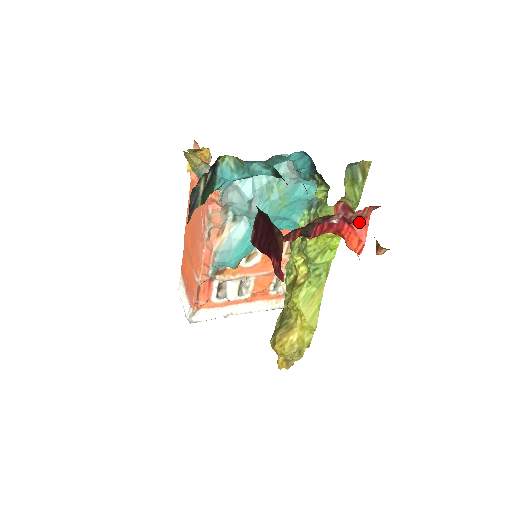
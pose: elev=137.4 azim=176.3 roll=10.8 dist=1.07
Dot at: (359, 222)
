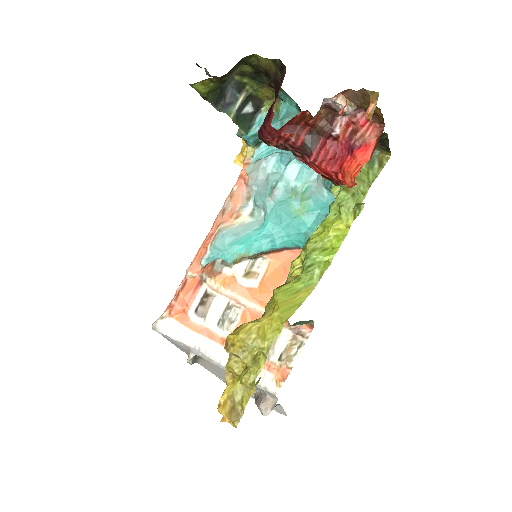
Dot at: (362, 150)
